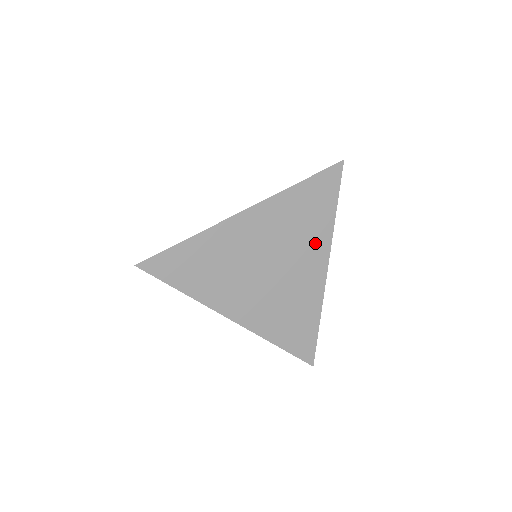
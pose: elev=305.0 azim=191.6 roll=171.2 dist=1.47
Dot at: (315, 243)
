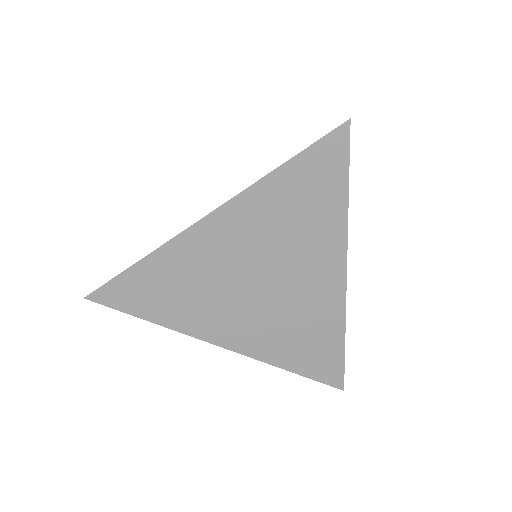
Dot at: (322, 243)
